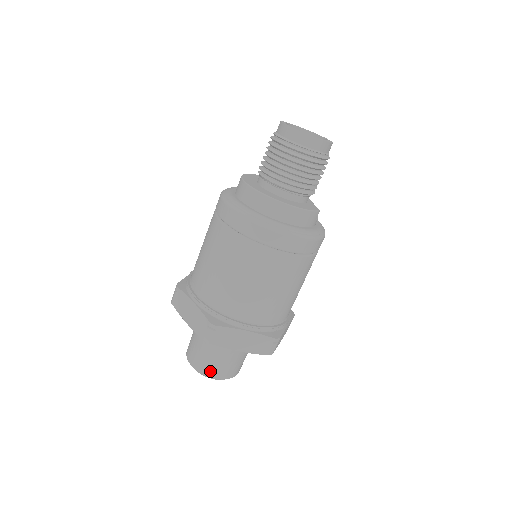
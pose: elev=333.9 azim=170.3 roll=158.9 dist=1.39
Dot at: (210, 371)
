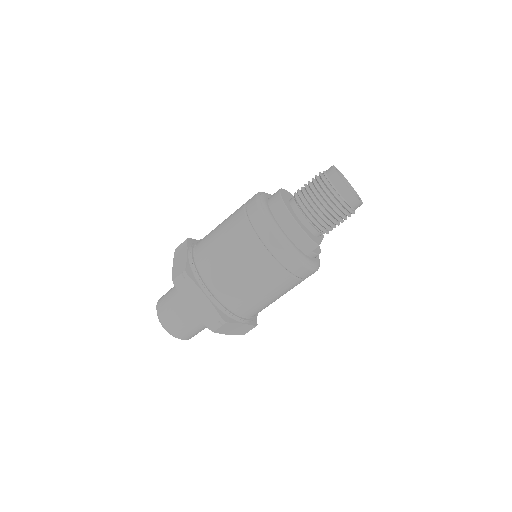
Dot at: (165, 318)
